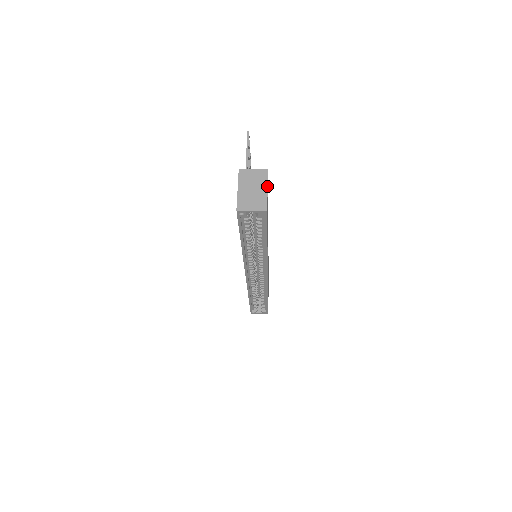
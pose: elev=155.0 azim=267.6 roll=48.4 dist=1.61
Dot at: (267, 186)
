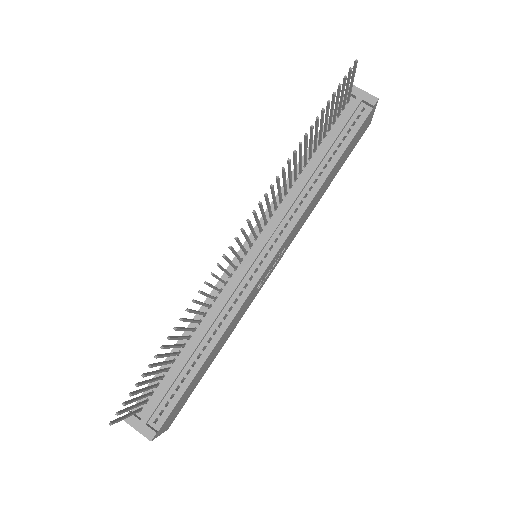
Dot at: occluded
